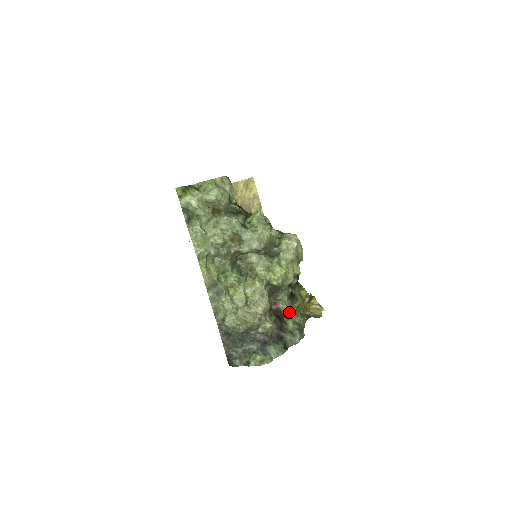
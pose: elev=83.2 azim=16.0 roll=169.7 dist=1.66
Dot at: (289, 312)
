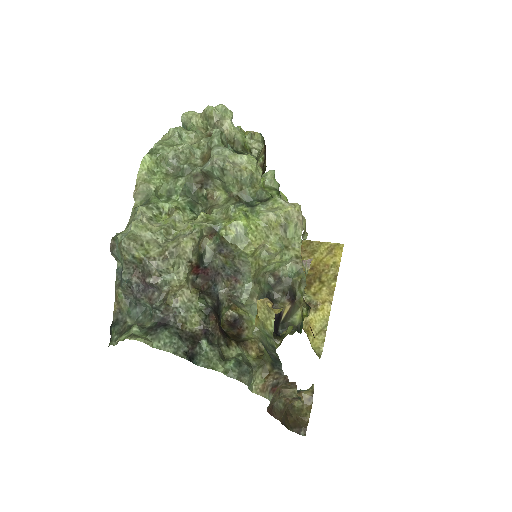
Dot at: (249, 343)
